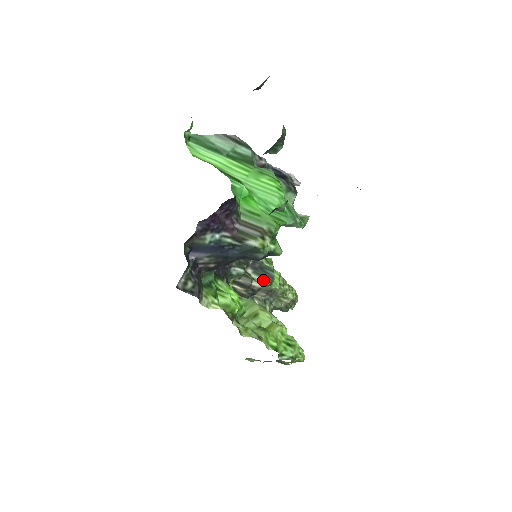
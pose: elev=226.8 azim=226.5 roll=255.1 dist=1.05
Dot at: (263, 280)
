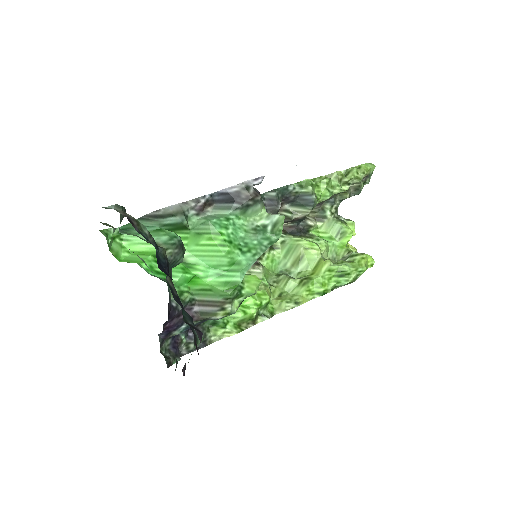
Dot at: (304, 209)
